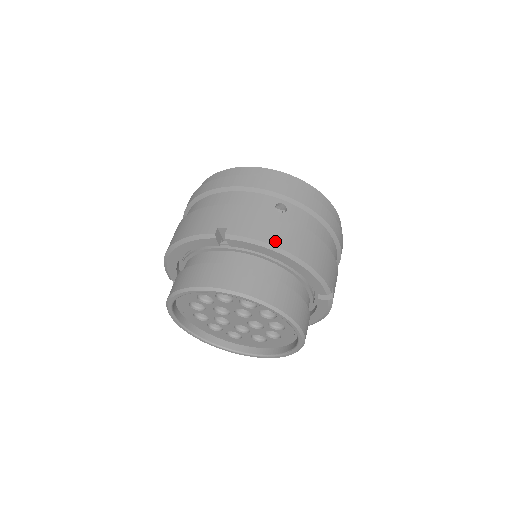
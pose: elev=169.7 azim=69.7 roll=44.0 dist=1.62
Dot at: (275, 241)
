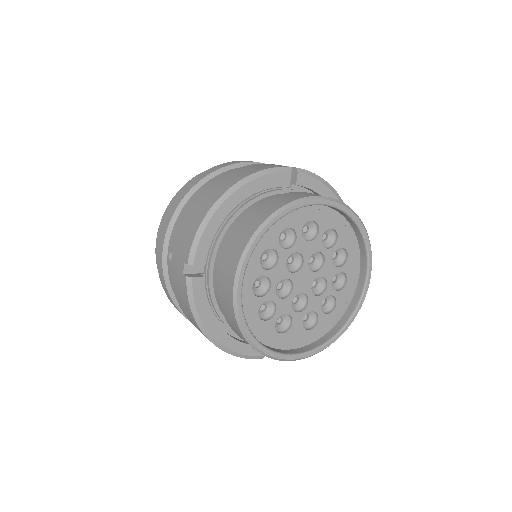
Dot at: occluded
